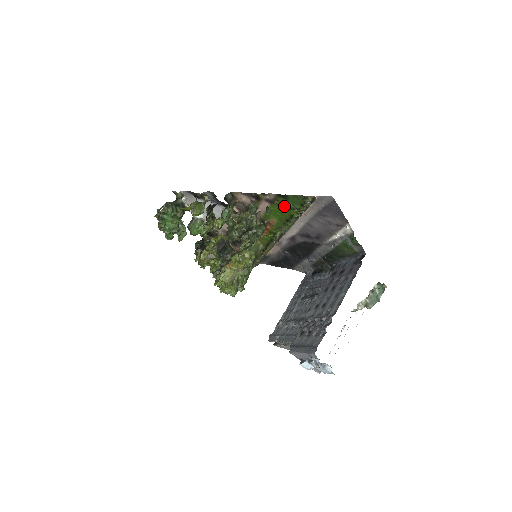
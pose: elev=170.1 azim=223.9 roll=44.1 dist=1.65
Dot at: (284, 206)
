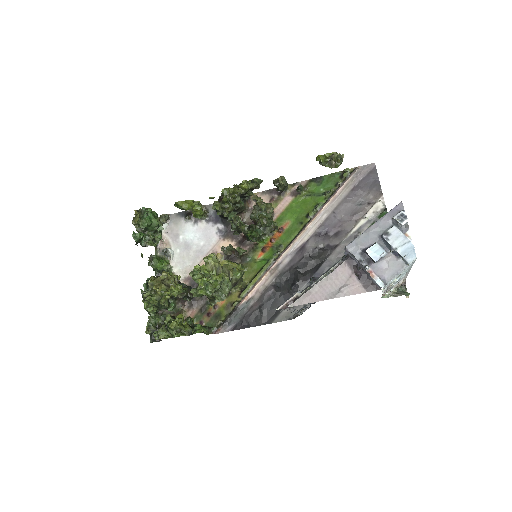
Dot at: (312, 194)
